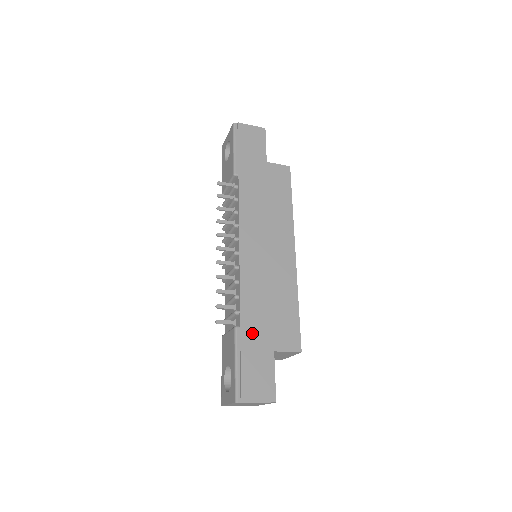
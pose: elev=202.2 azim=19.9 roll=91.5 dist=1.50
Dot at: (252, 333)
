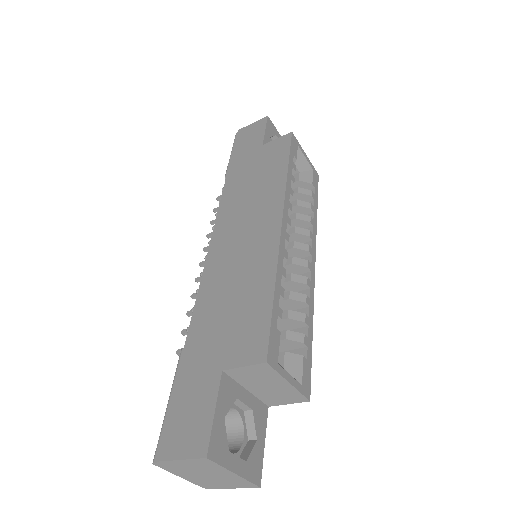
Dot at: (197, 351)
